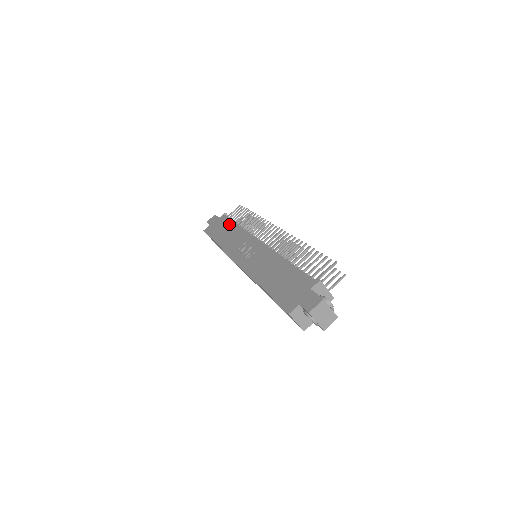
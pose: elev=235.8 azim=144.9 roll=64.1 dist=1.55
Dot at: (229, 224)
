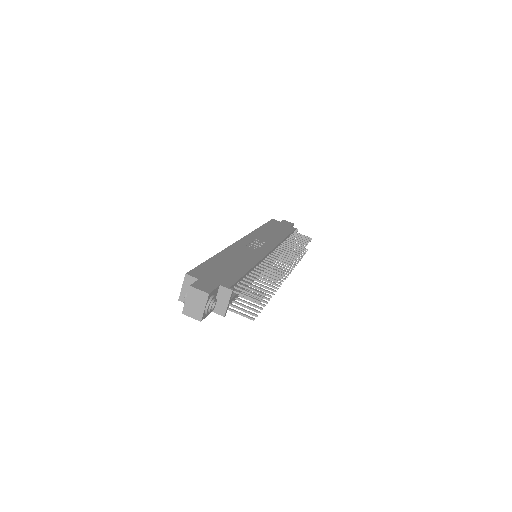
Dot at: (285, 232)
